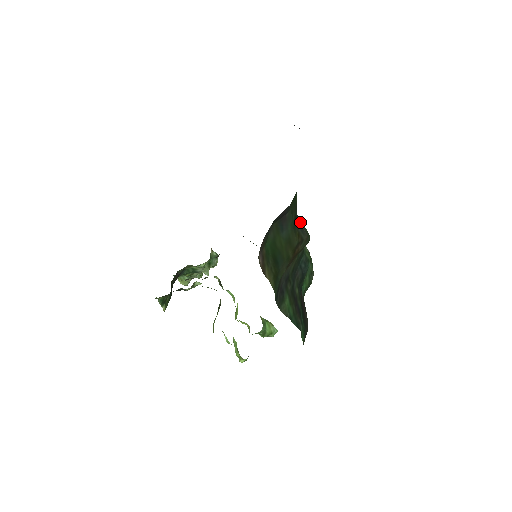
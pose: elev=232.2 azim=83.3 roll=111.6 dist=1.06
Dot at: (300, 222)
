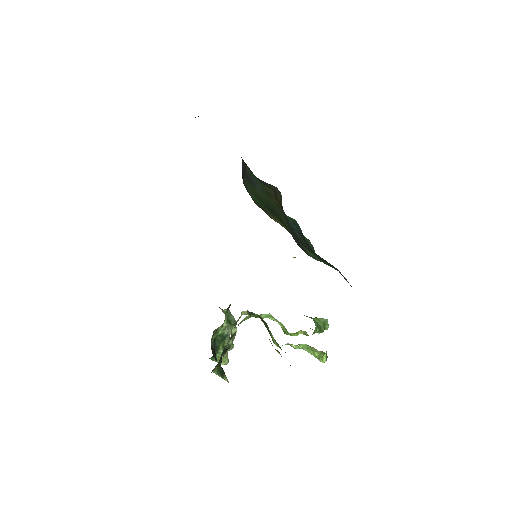
Dot at: occluded
